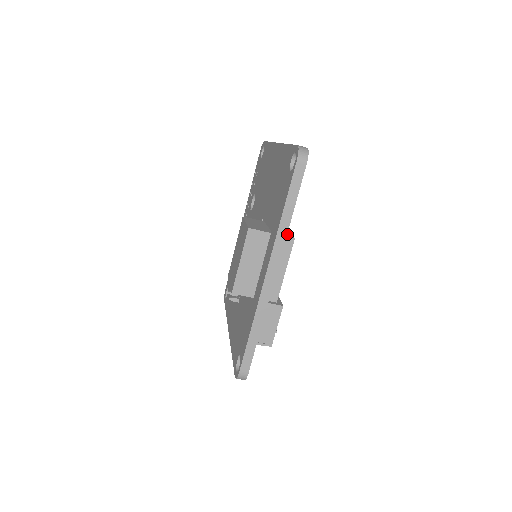
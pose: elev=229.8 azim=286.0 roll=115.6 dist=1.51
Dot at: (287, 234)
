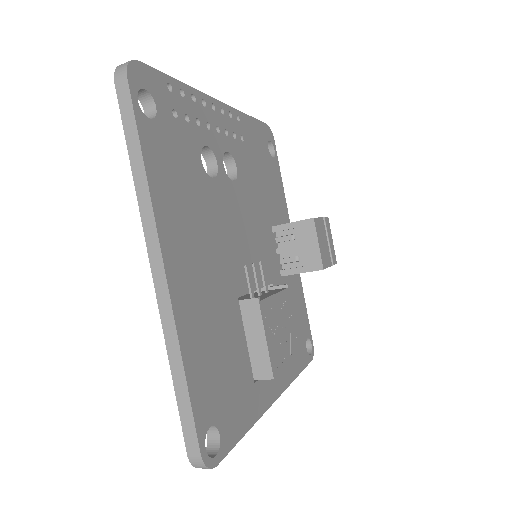
Dot at: (263, 362)
